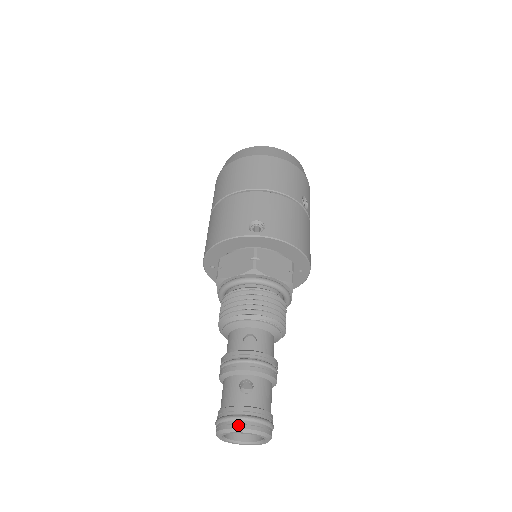
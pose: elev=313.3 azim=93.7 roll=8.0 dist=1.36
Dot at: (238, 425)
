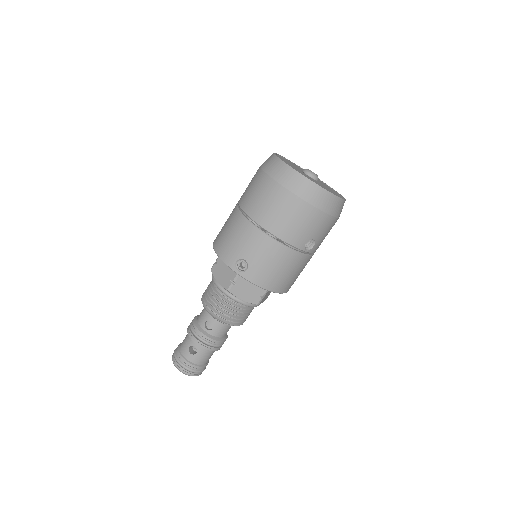
Dot at: (178, 367)
